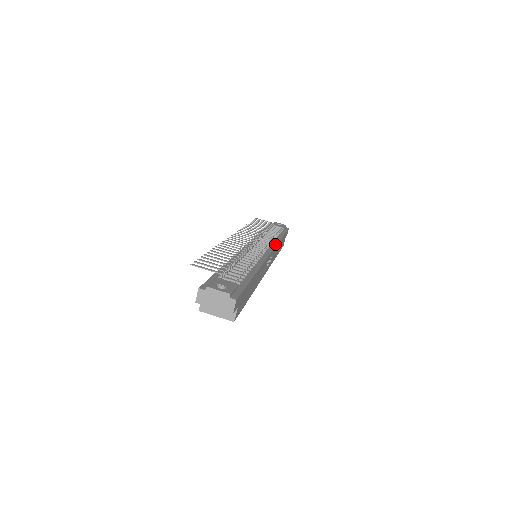
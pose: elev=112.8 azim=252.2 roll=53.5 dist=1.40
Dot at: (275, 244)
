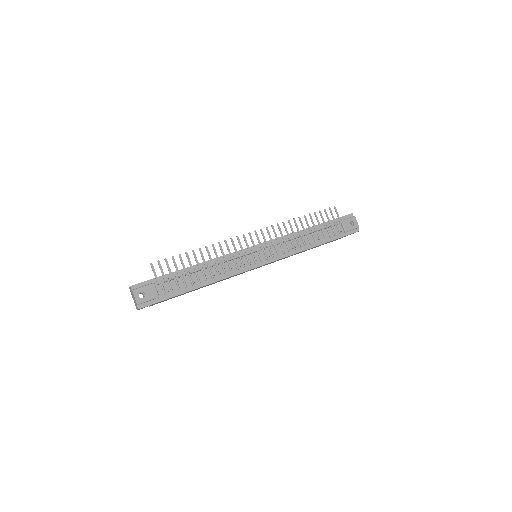
Dot at: (287, 255)
